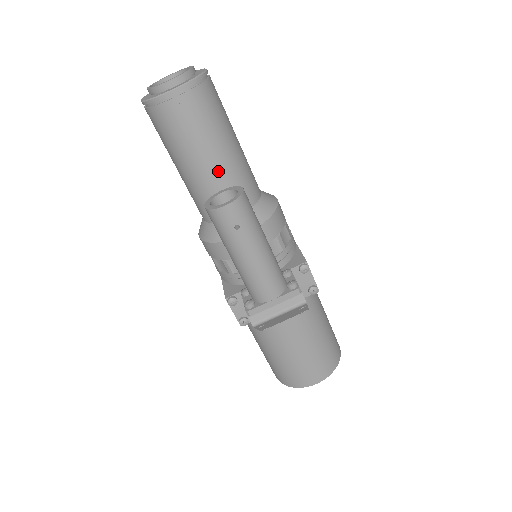
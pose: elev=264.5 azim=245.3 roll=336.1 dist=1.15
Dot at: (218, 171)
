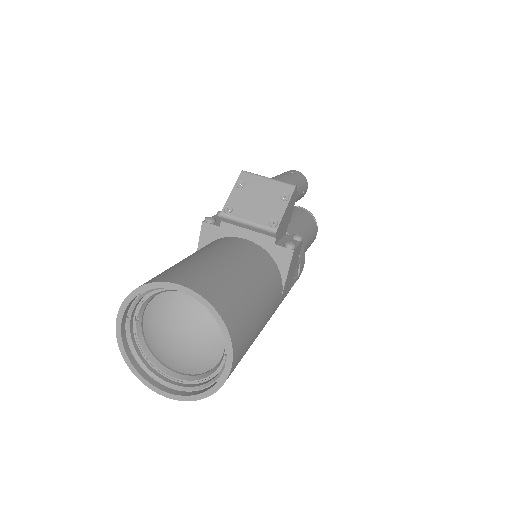
Dot at: occluded
